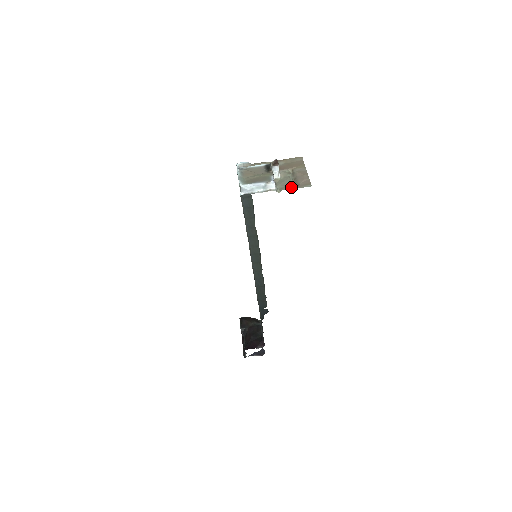
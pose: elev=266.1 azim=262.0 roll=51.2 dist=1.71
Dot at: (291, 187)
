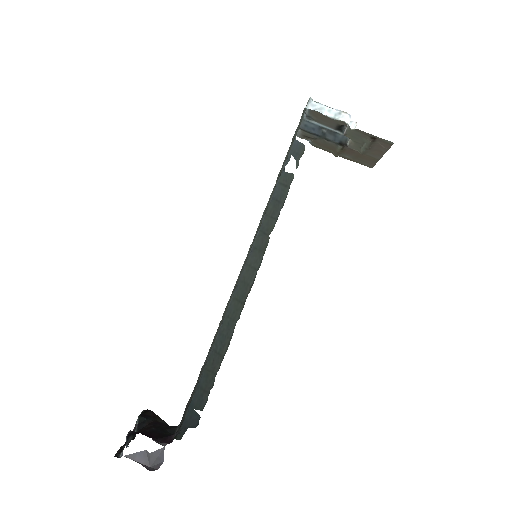
Dot at: (368, 134)
